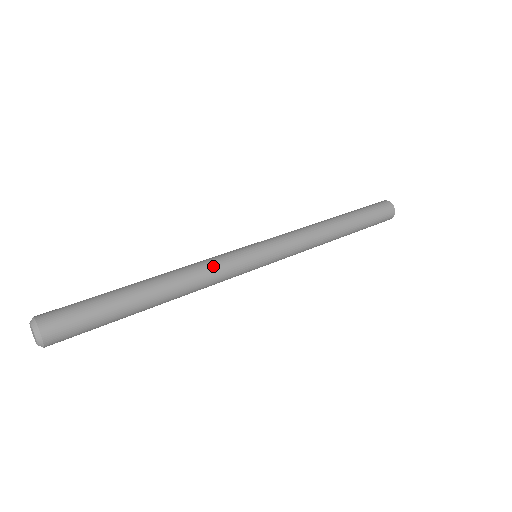
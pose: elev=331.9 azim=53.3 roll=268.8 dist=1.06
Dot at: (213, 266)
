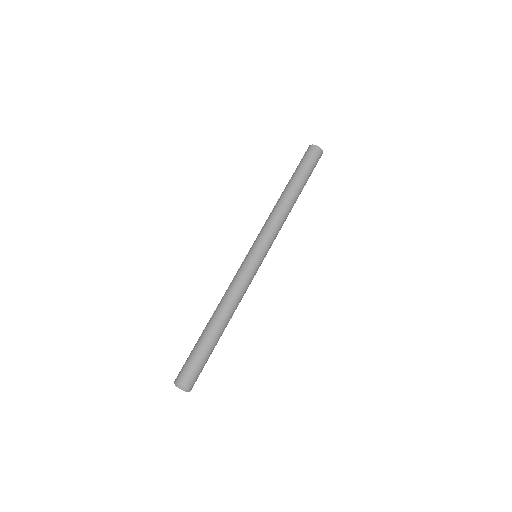
Dot at: (235, 284)
